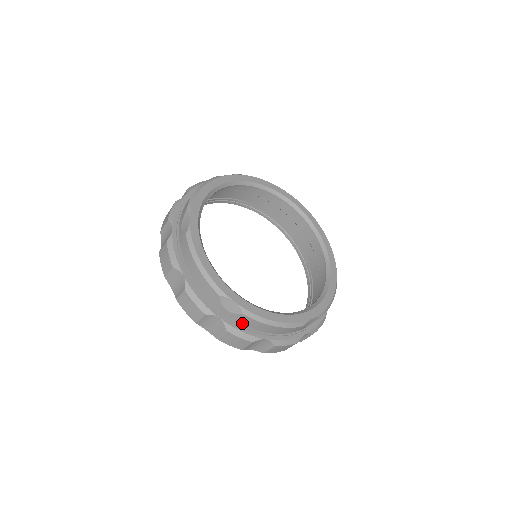
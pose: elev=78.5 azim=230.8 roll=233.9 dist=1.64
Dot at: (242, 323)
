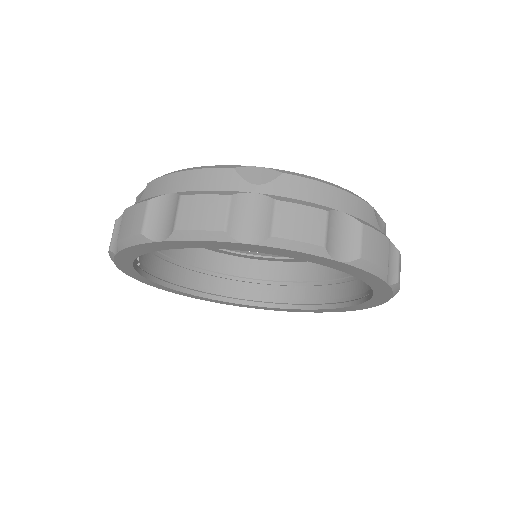
Dot at: (291, 197)
